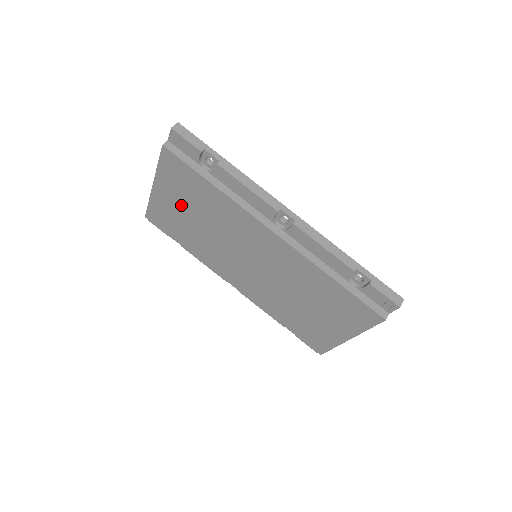
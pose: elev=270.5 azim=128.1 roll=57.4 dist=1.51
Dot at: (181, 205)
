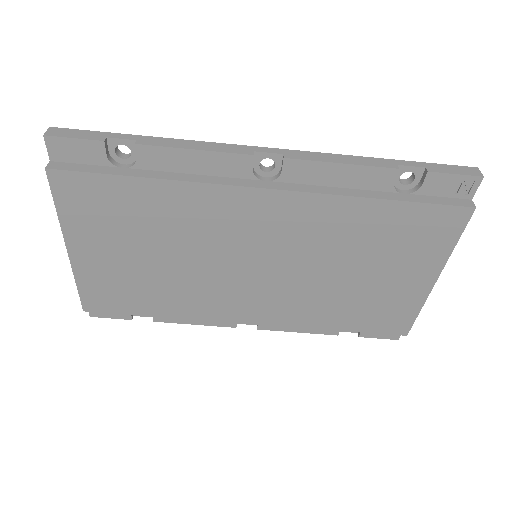
Dot at: (120, 251)
